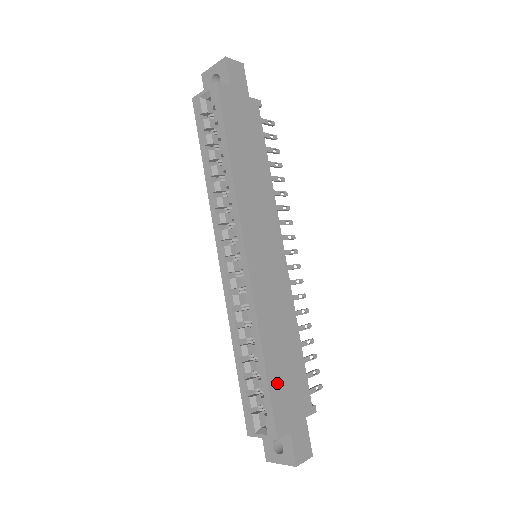
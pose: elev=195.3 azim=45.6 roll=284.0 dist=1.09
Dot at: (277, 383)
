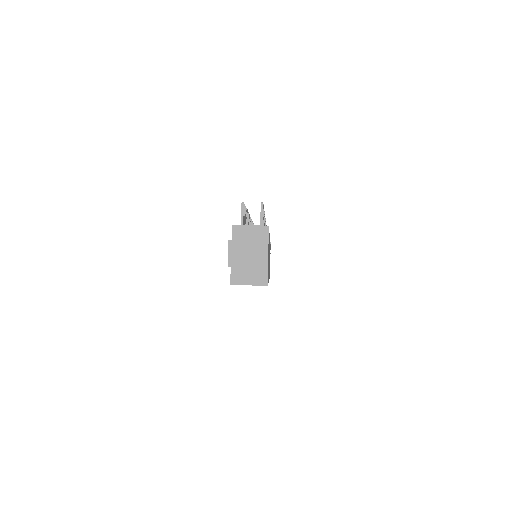
Dot at: occluded
